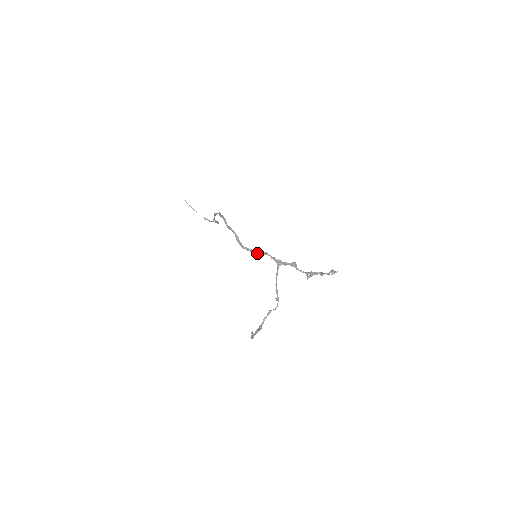
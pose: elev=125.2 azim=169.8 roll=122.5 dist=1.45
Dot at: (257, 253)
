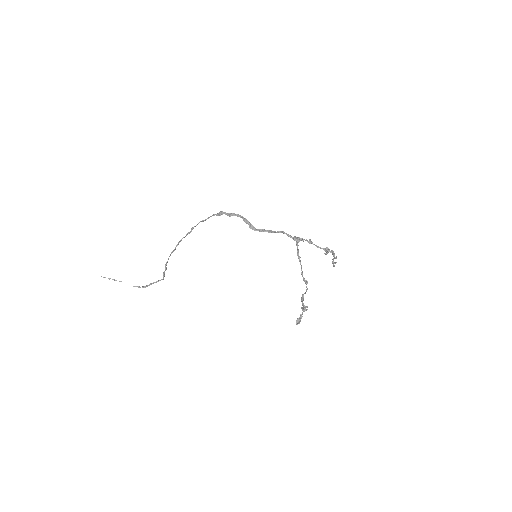
Dot at: (273, 231)
